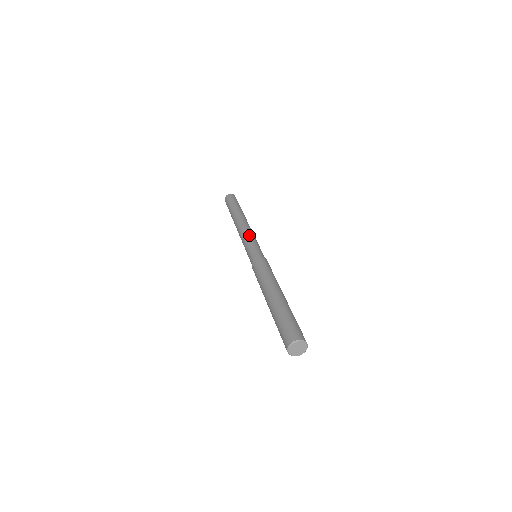
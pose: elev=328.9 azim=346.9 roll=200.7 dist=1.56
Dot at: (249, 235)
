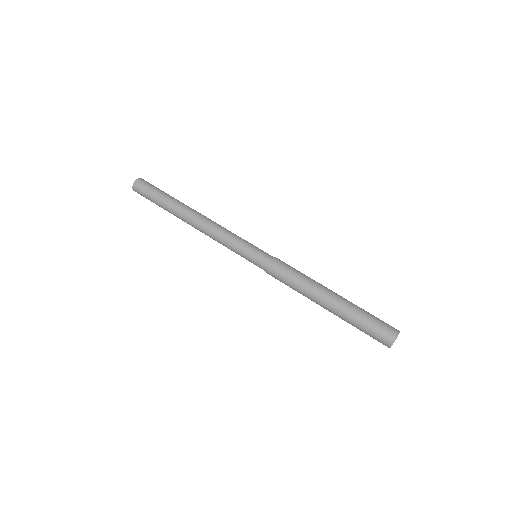
Dot at: (229, 234)
